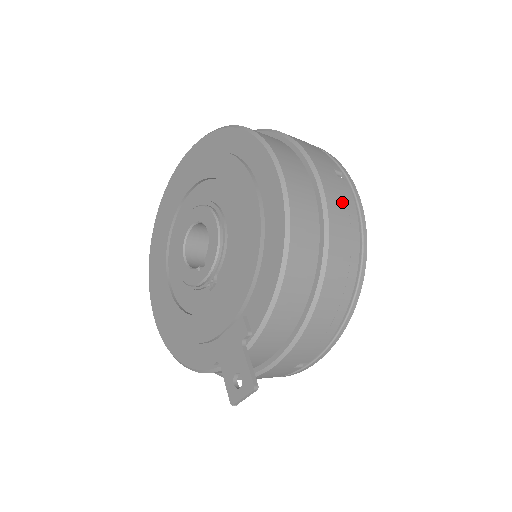
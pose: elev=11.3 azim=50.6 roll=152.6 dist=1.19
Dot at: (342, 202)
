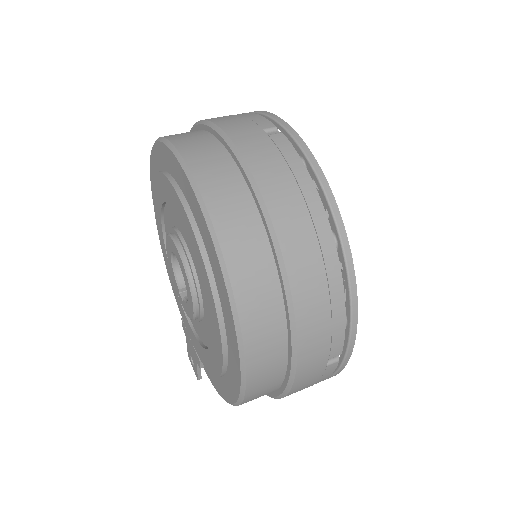
Dot at: (311, 384)
